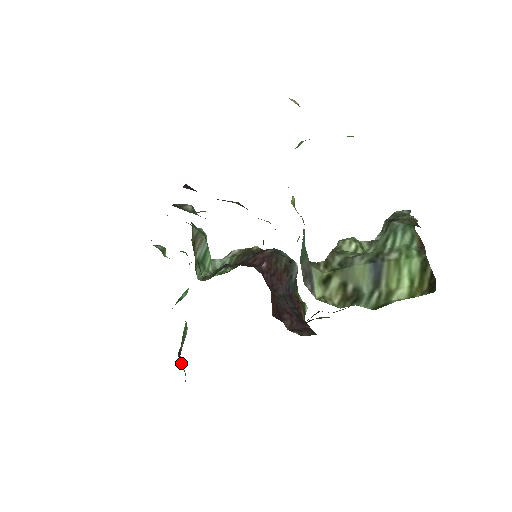
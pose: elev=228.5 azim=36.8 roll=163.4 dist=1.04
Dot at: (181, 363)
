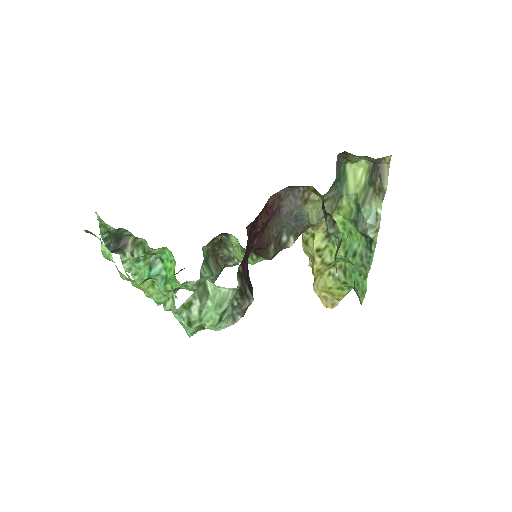
Dot at: (108, 240)
